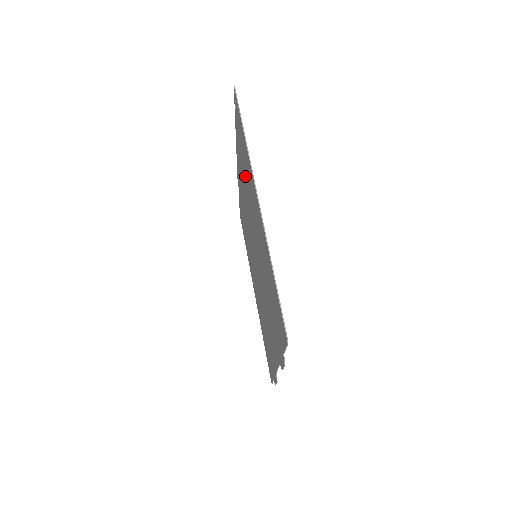
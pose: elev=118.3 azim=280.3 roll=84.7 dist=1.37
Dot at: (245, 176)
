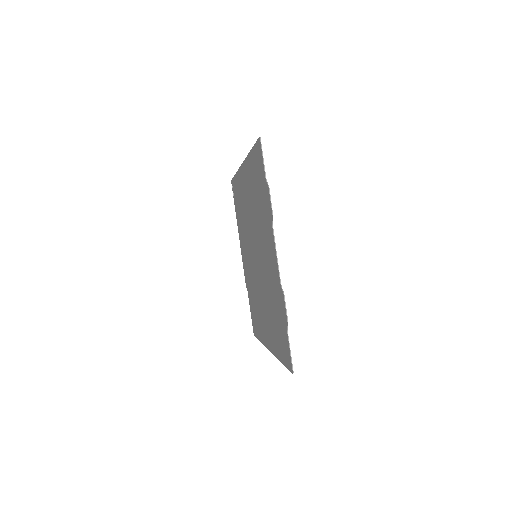
Dot at: (242, 214)
